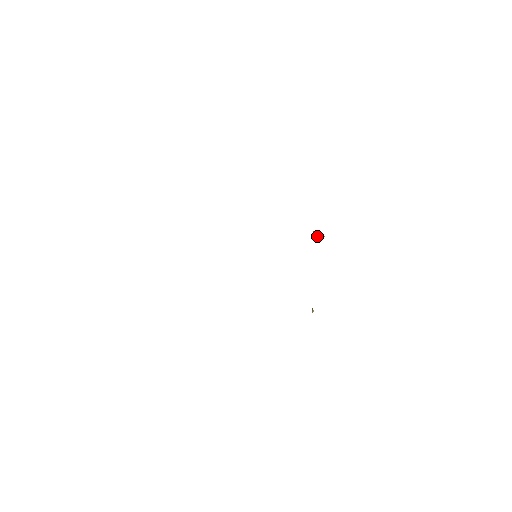
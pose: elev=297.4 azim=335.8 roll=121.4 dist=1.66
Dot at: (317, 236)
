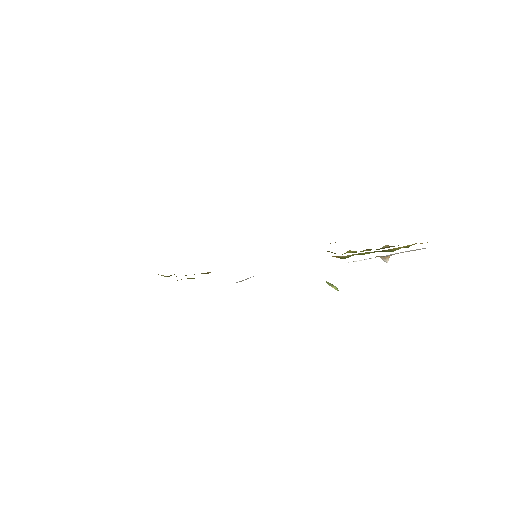
Dot at: (330, 285)
